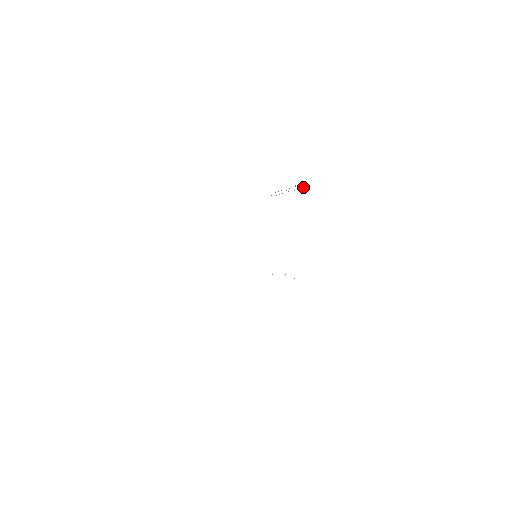
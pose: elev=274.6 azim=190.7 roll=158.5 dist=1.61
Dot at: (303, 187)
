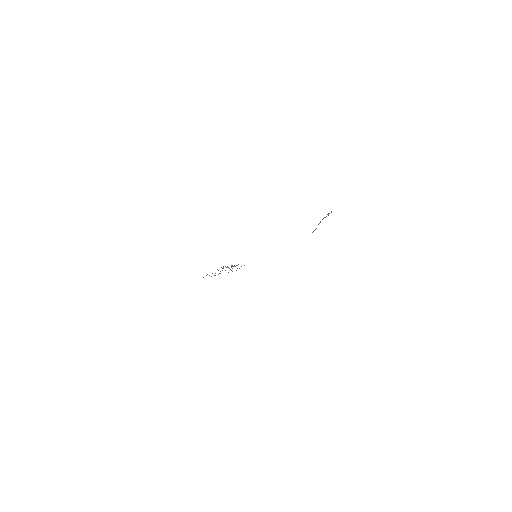
Dot at: occluded
